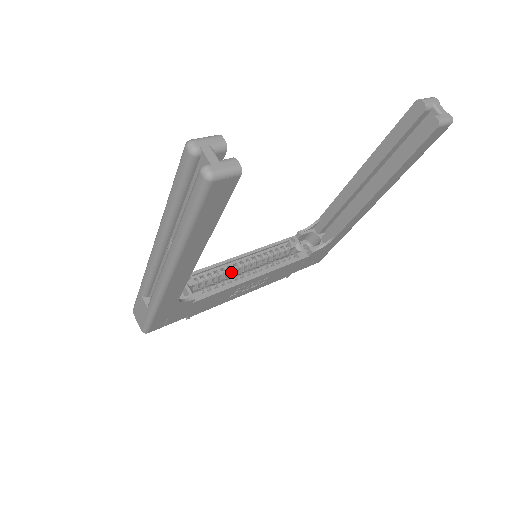
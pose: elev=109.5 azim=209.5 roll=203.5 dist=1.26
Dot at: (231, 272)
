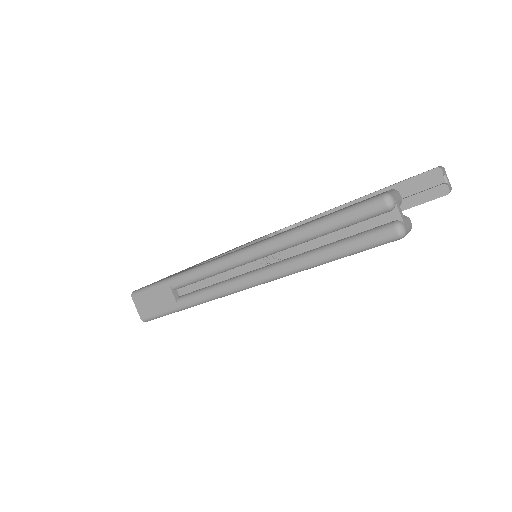
Dot at: occluded
